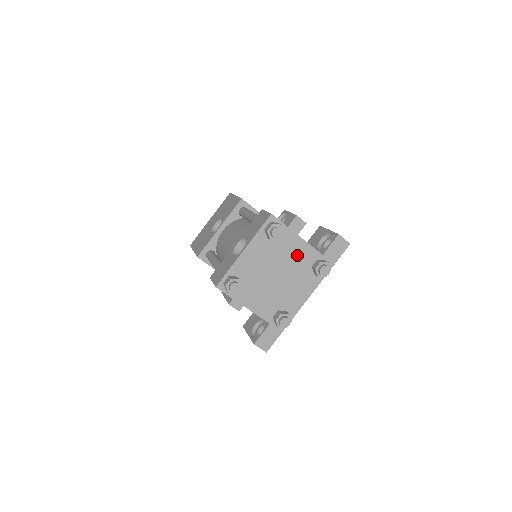
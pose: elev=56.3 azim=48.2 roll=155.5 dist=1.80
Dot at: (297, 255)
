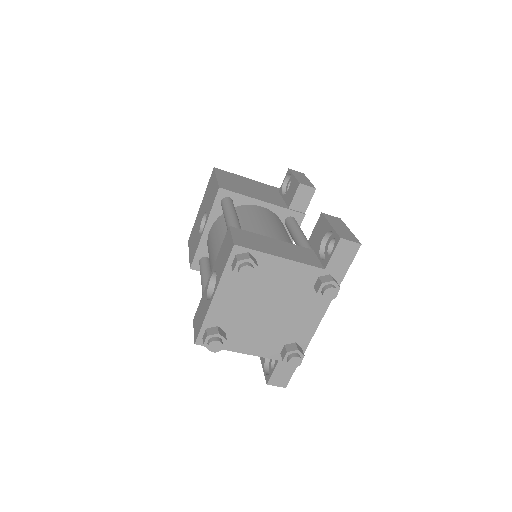
Dot at: (288, 280)
